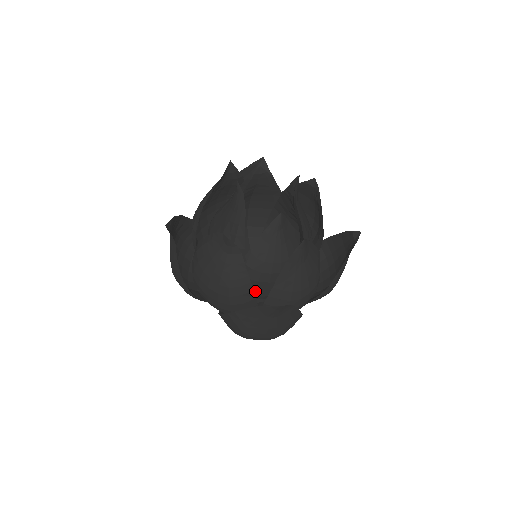
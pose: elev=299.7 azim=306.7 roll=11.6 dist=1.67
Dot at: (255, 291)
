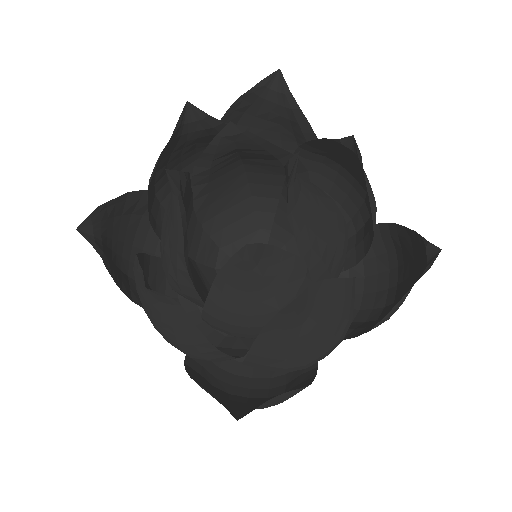
Dot at: (234, 336)
